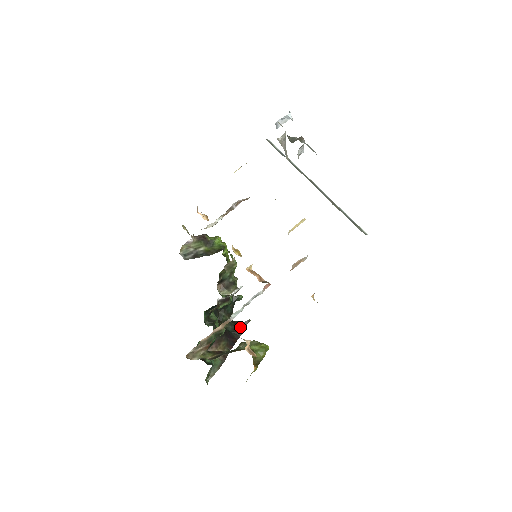
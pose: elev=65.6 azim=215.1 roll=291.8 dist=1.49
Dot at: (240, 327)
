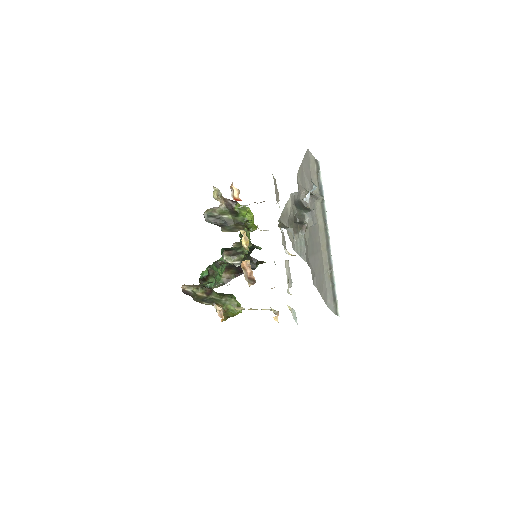
Dot at: (252, 265)
